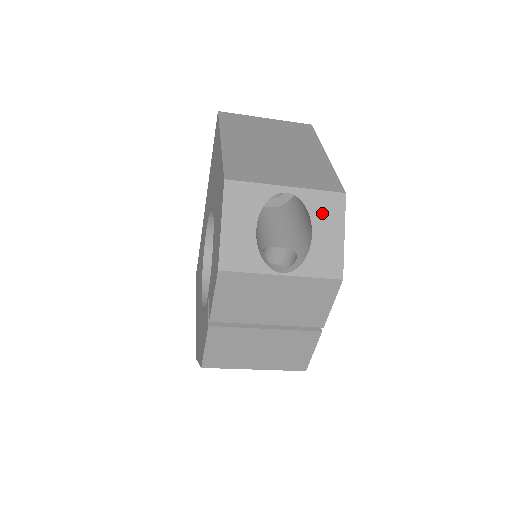
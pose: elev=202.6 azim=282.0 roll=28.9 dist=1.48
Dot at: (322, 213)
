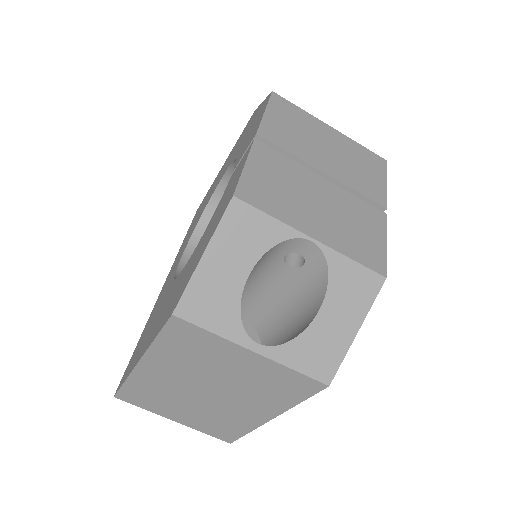
Dot at: occluded
